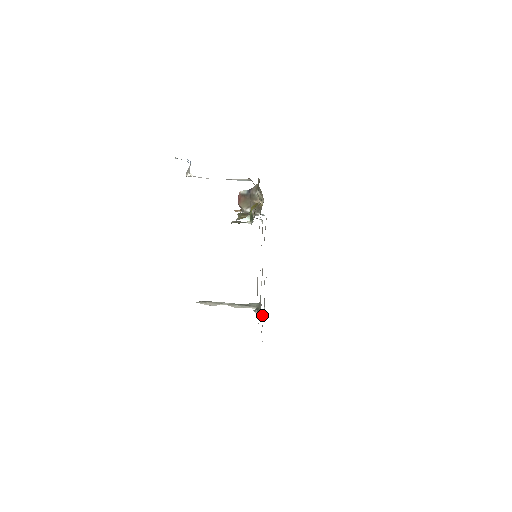
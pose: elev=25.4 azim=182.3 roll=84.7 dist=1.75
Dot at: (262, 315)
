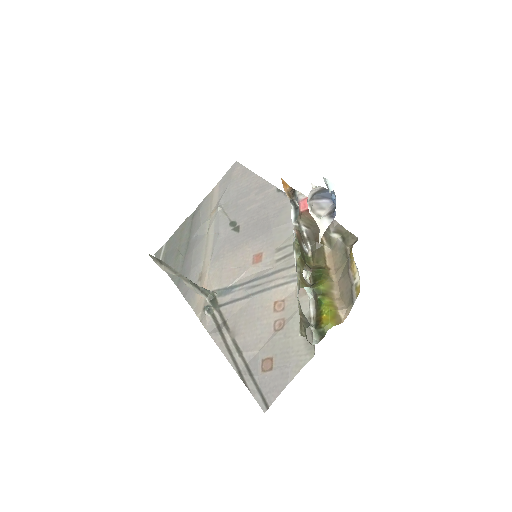
Dot at: (195, 269)
